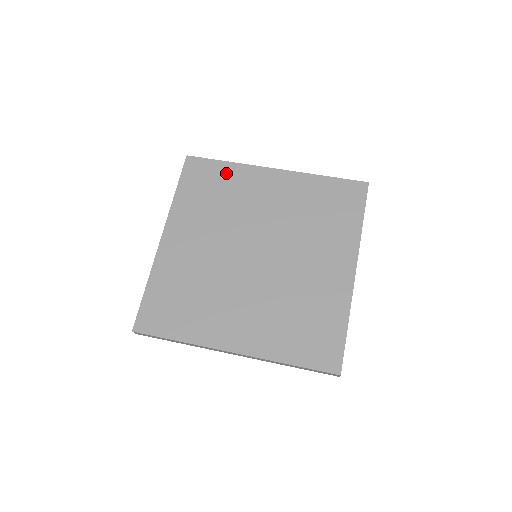
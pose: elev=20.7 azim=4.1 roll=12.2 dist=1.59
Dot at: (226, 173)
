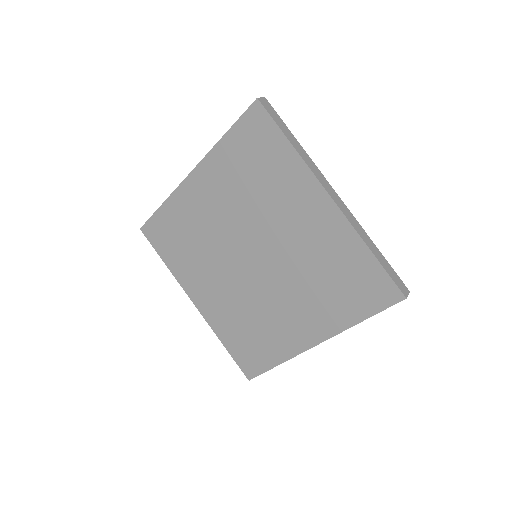
Dot at: (281, 157)
